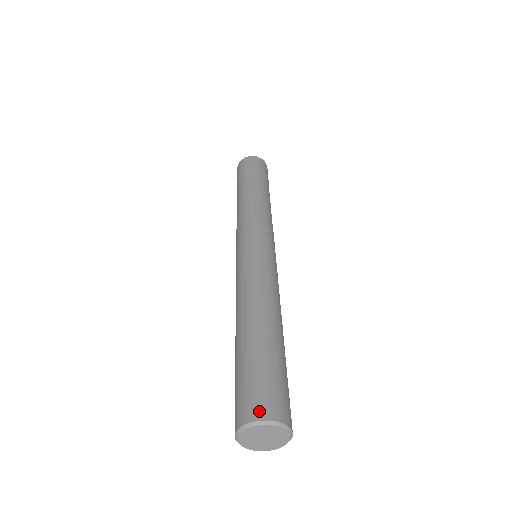
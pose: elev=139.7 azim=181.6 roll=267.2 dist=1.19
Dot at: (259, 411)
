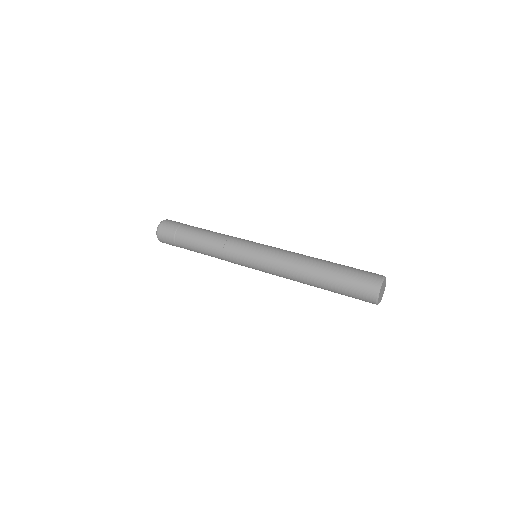
Dot at: (377, 278)
